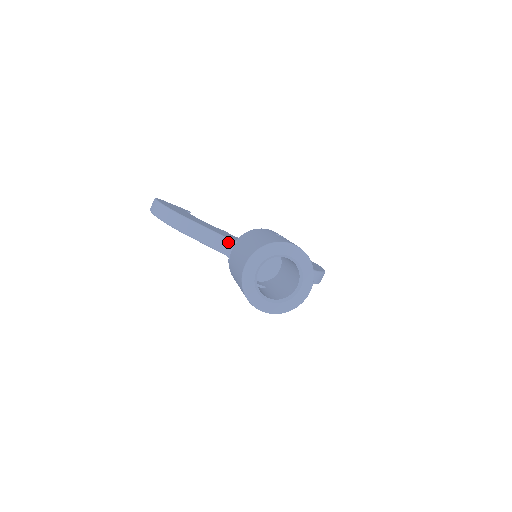
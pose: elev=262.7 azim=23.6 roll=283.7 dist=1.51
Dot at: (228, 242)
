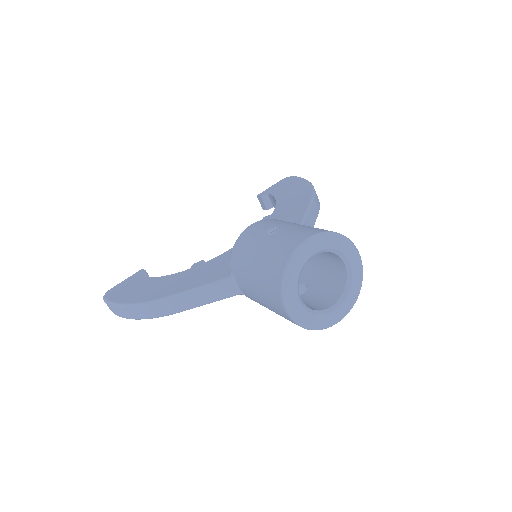
Dot at: (226, 283)
